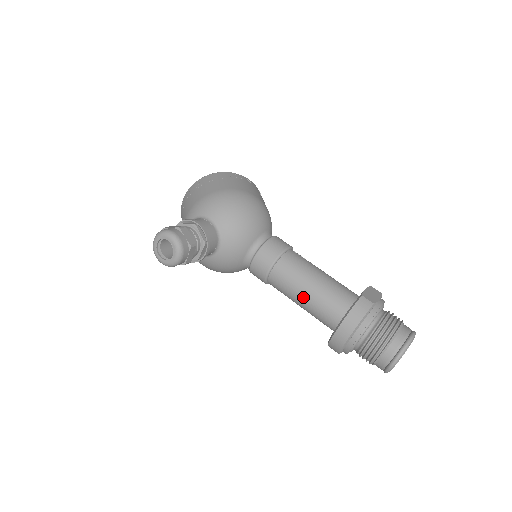
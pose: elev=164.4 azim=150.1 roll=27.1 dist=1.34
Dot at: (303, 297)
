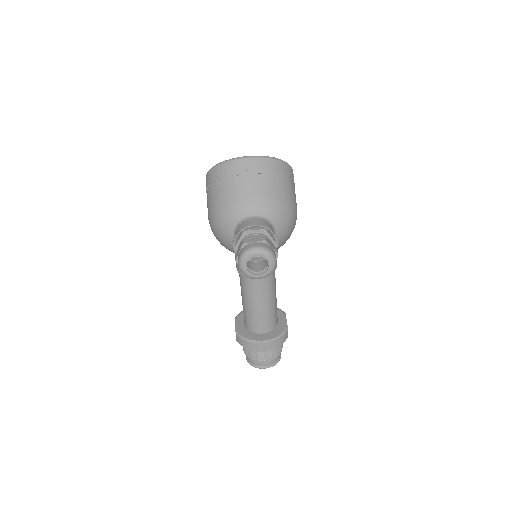
Dot at: (259, 307)
